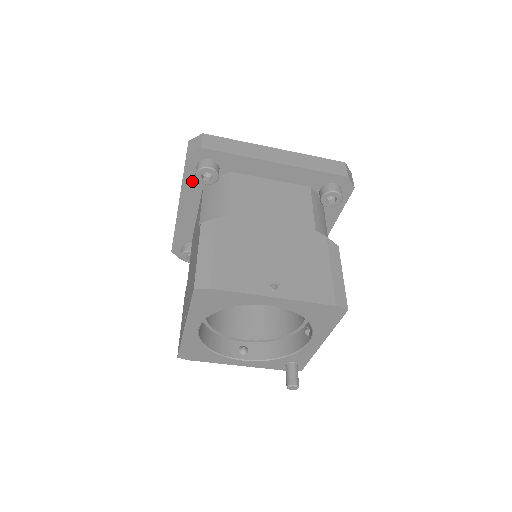
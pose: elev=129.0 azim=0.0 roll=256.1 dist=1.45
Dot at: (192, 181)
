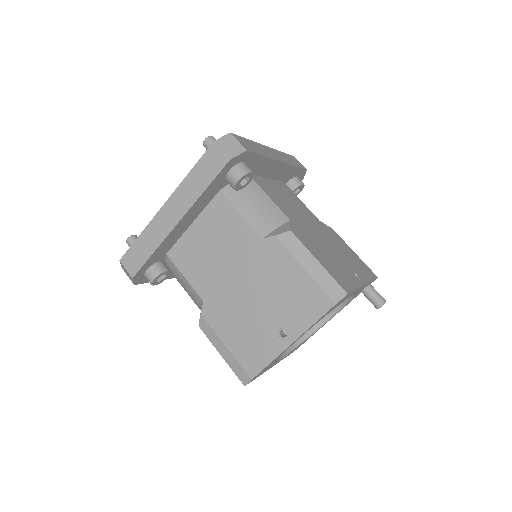
Dot at: occluded
